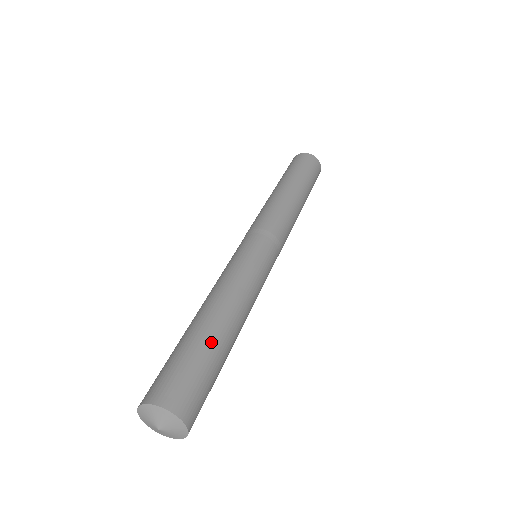
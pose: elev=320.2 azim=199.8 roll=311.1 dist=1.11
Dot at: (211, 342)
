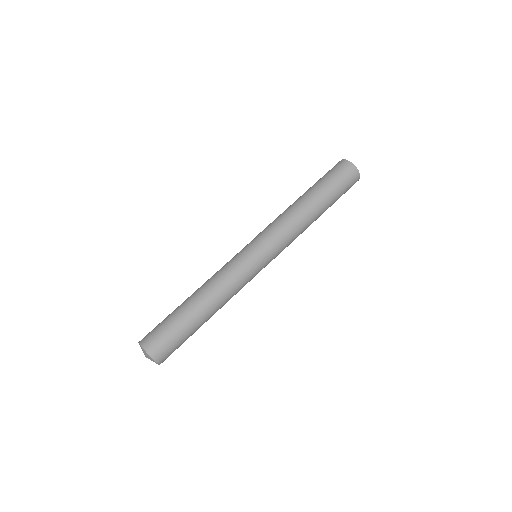
Dot at: (190, 323)
